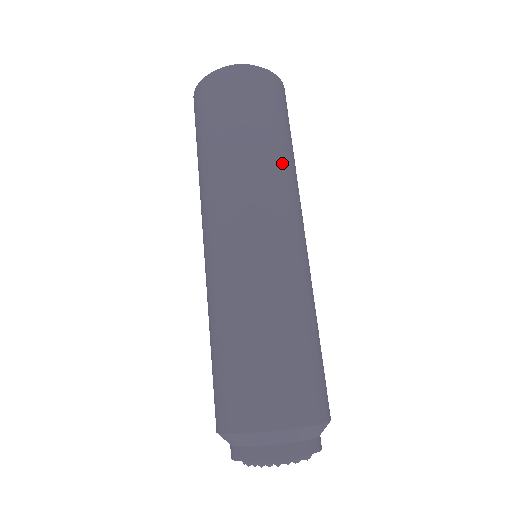
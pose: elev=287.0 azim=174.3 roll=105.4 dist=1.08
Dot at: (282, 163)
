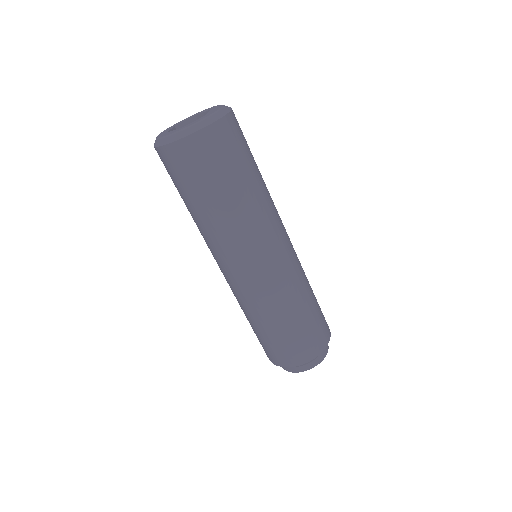
Dot at: (259, 203)
